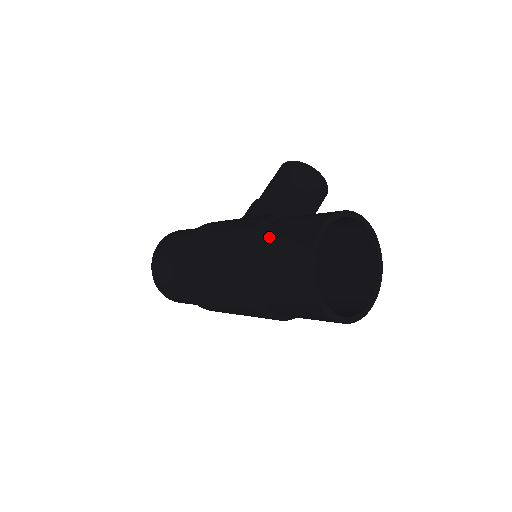
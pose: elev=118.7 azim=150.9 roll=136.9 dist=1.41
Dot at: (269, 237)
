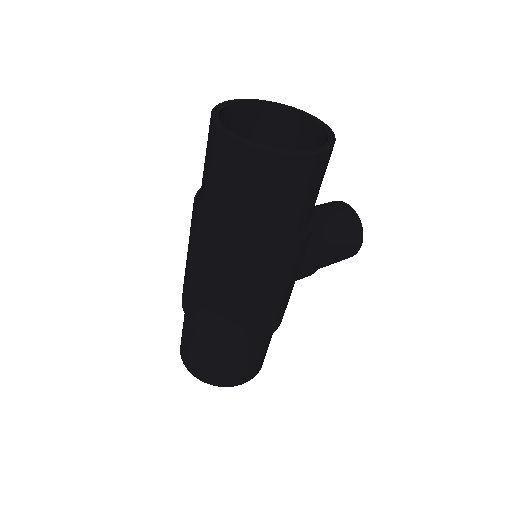
Dot at: occluded
